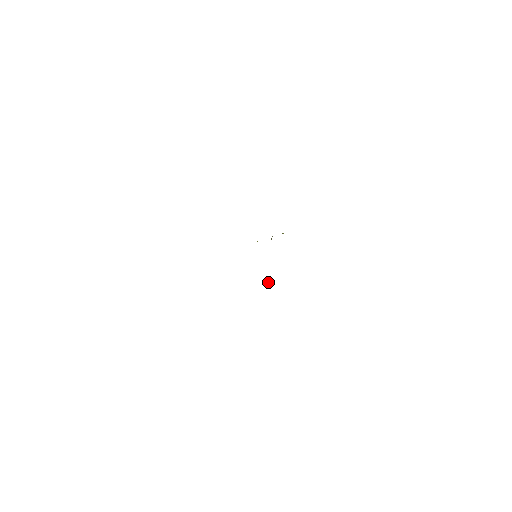
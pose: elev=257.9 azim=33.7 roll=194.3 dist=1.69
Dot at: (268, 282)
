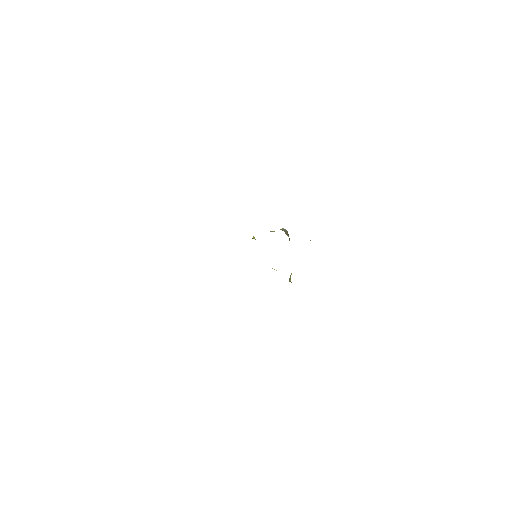
Dot at: (290, 278)
